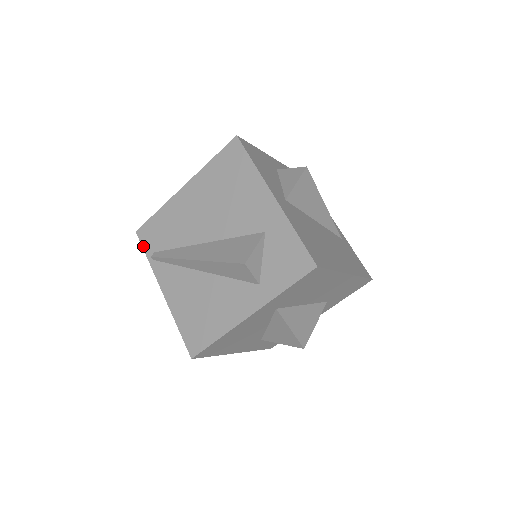
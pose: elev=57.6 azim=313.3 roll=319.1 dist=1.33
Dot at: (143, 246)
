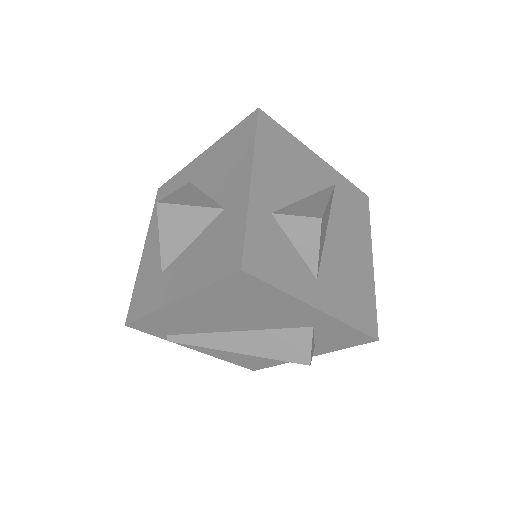
Dot at: occluded
